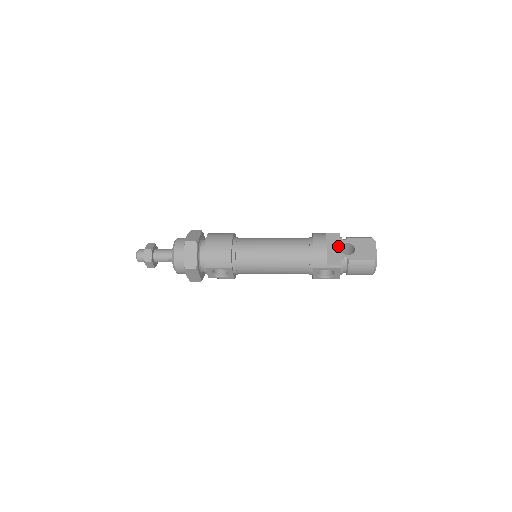
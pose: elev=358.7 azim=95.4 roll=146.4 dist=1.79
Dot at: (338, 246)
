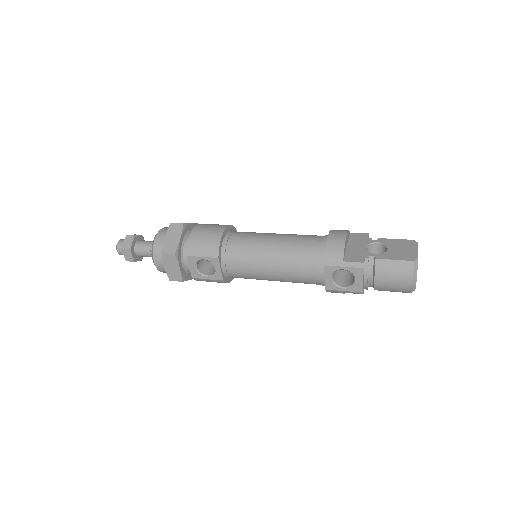
Dot at: (364, 245)
